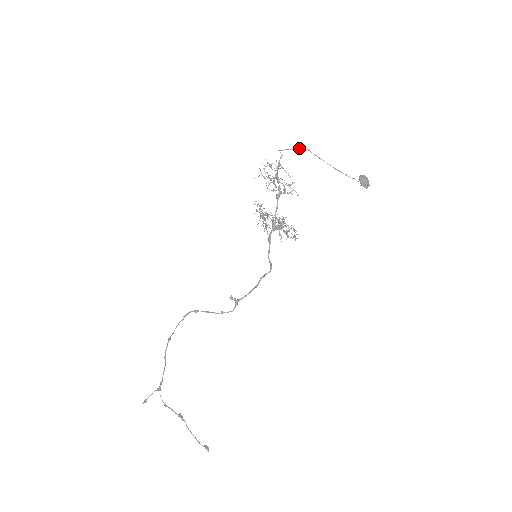
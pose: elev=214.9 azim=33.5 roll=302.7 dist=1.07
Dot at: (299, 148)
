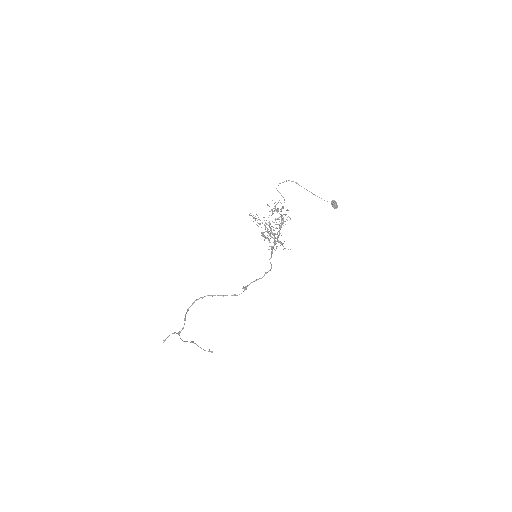
Dot at: occluded
